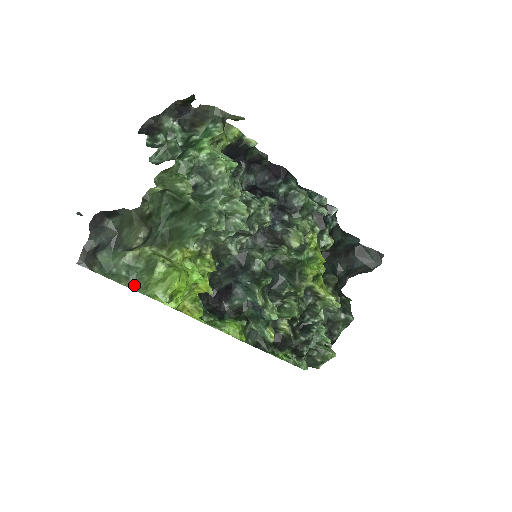
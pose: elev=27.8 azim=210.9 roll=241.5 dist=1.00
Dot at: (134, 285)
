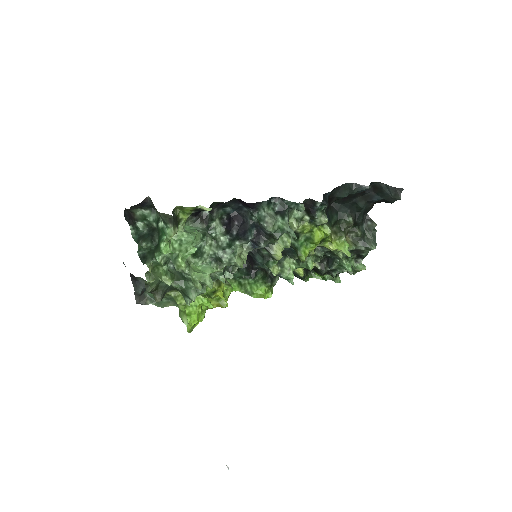
Dot at: (175, 304)
